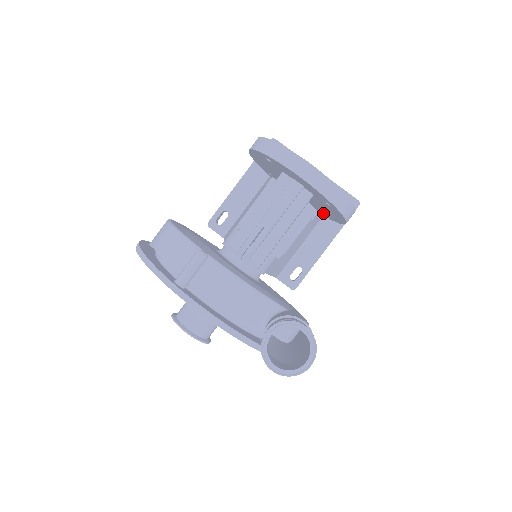
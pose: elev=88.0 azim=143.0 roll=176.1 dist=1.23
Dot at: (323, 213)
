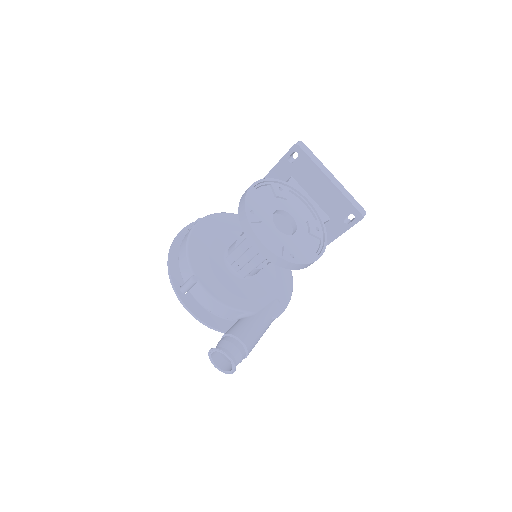
Dot at: occluded
